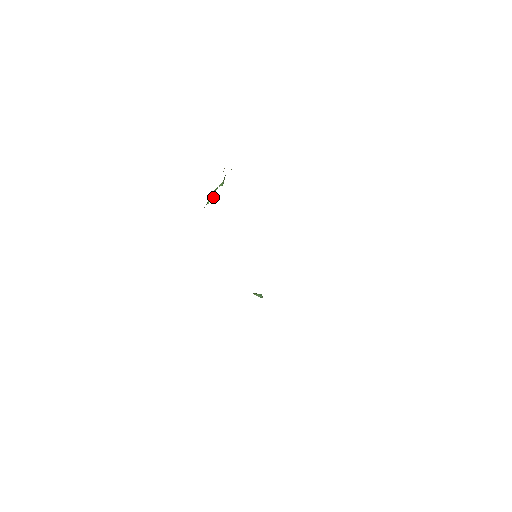
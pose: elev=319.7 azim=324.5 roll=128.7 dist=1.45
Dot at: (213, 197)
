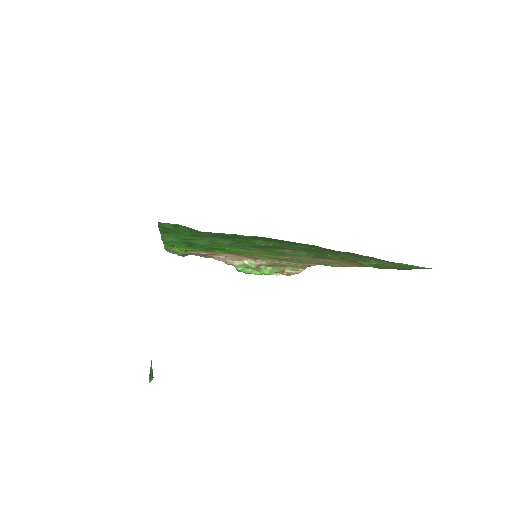
Dot at: (252, 265)
